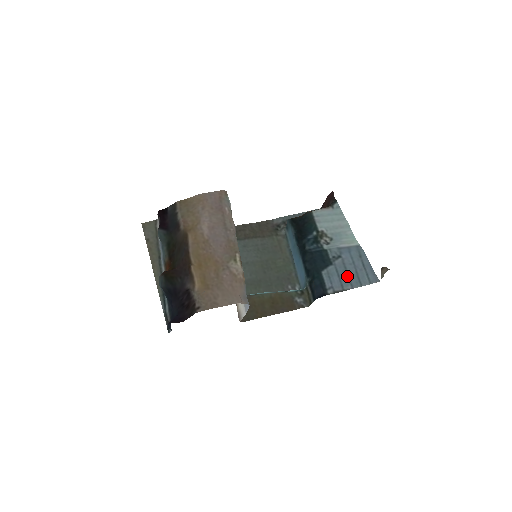
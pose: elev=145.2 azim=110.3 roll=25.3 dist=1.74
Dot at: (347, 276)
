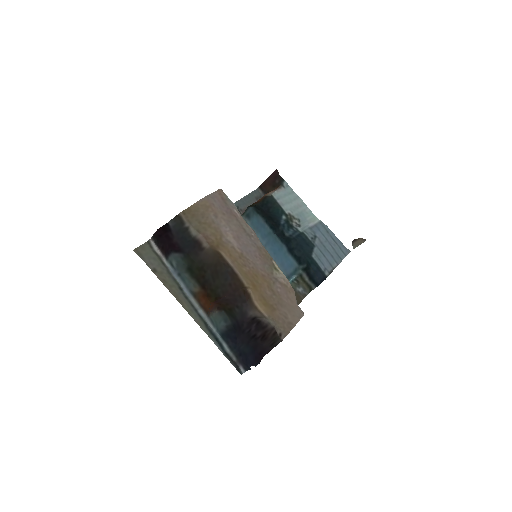
Dot at: (329, 254)
